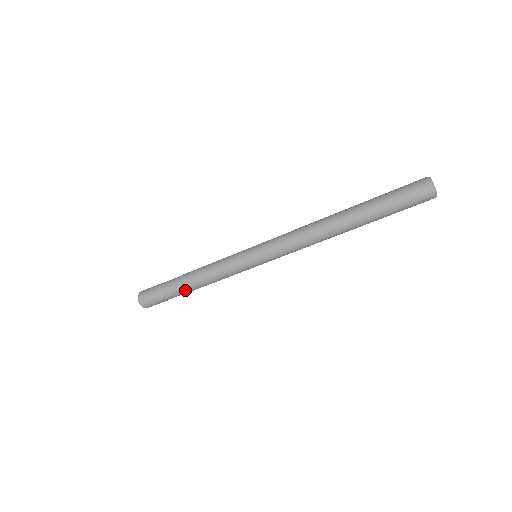
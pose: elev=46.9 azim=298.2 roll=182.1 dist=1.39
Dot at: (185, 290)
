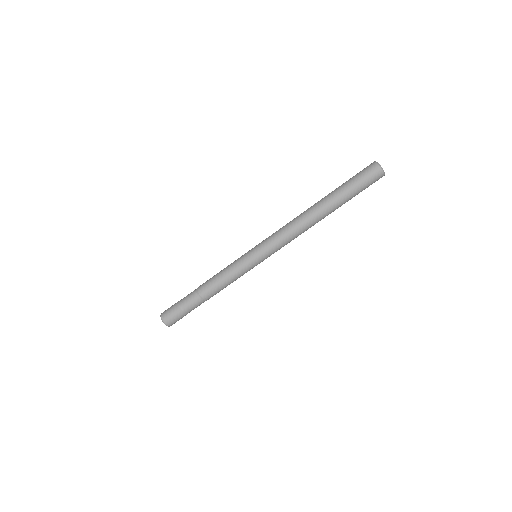
Dot at: (200, 298)
